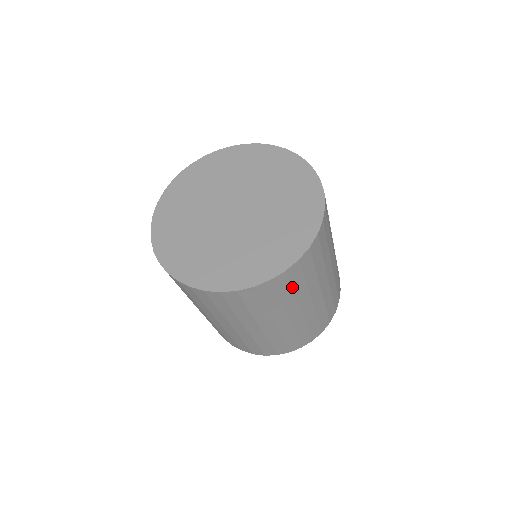
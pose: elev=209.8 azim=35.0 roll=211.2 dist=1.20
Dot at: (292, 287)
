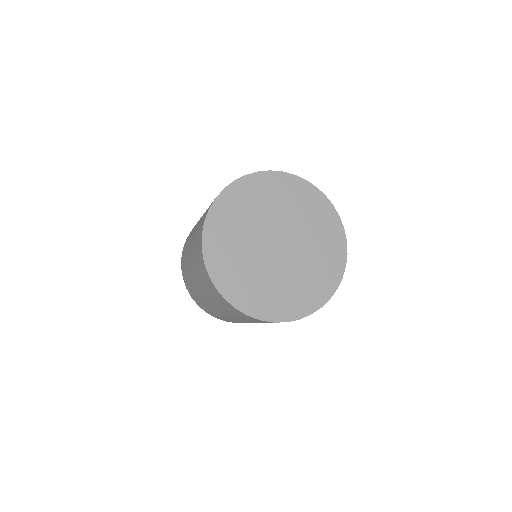
Dot at: occluded
